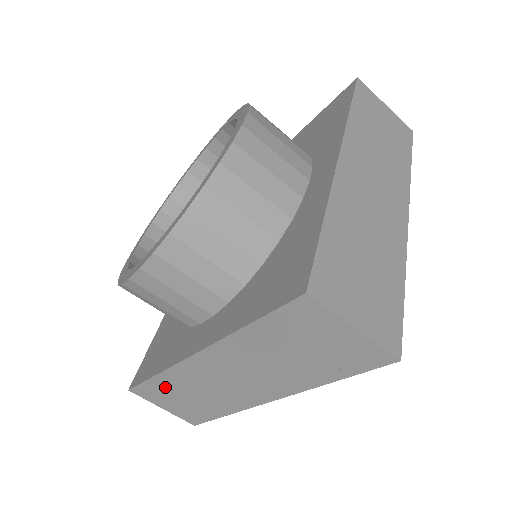
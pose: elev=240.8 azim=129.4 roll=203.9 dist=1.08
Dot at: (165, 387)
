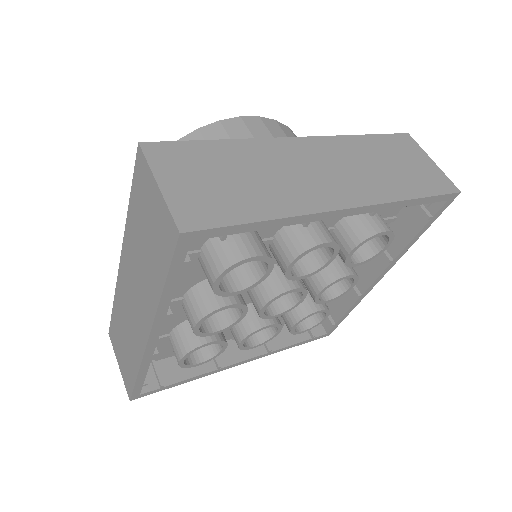
Dot at: (216, 156)
